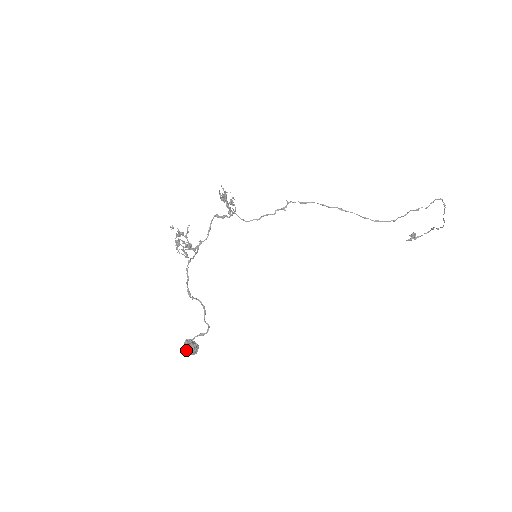
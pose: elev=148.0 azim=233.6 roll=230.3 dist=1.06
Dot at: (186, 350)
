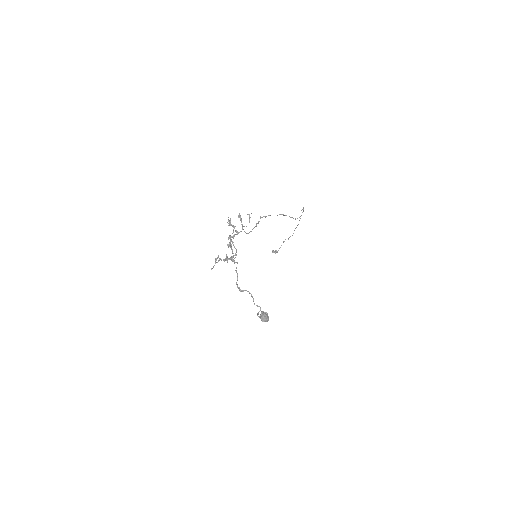
Dot at: occluded
